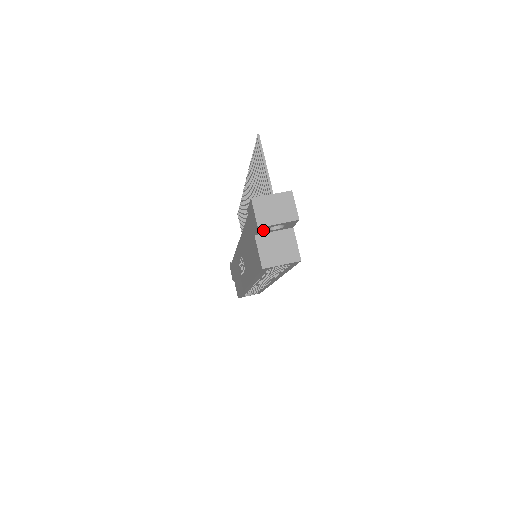
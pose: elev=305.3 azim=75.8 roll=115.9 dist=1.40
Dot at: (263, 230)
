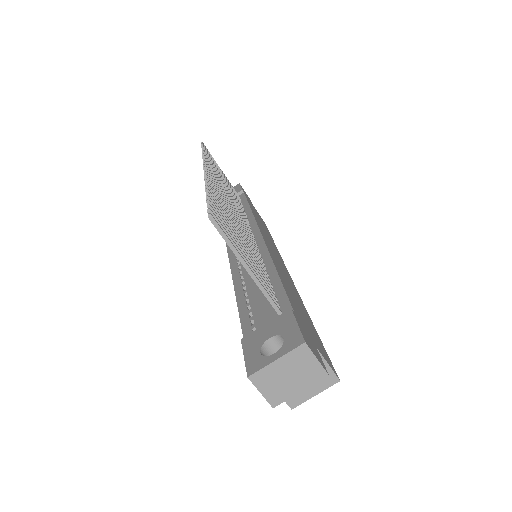
Dot at: occluded
